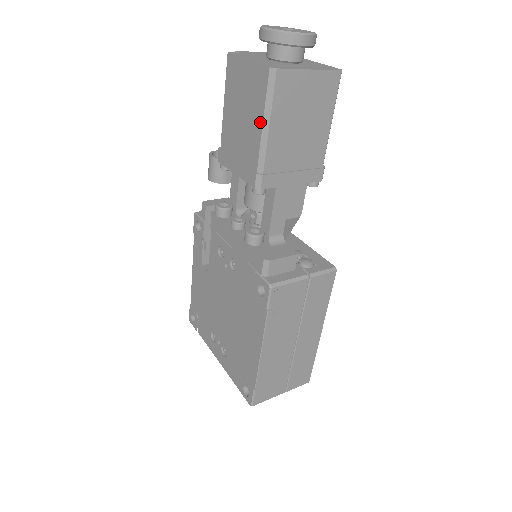
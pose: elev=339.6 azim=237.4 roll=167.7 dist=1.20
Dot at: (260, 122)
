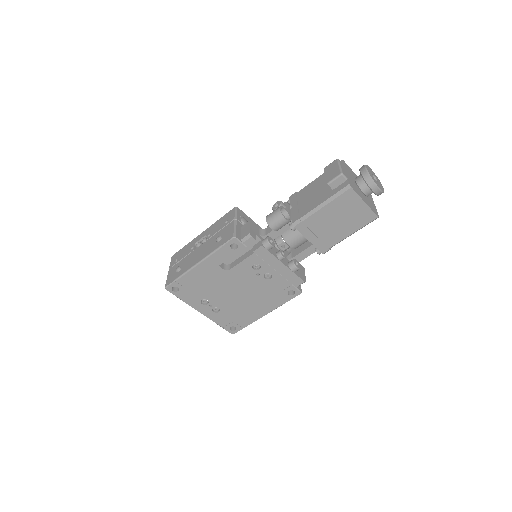
Dot at: (352, 232)
